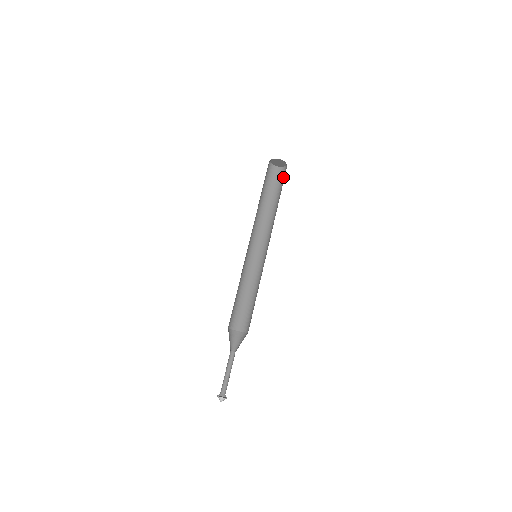
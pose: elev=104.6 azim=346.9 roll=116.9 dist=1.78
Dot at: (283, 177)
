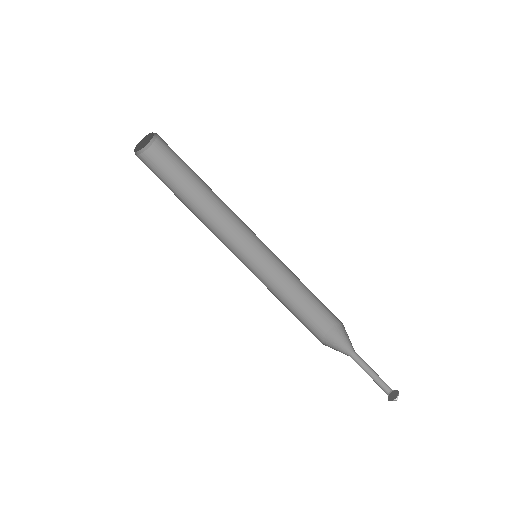
Dot at: (168, 147)
